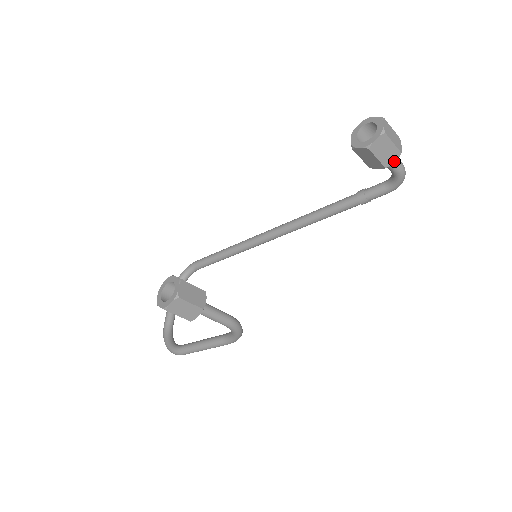
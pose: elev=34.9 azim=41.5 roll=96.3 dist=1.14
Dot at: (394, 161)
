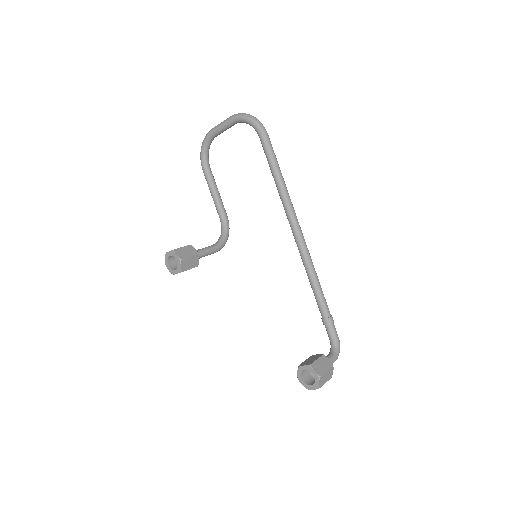
Dot at: occluded
